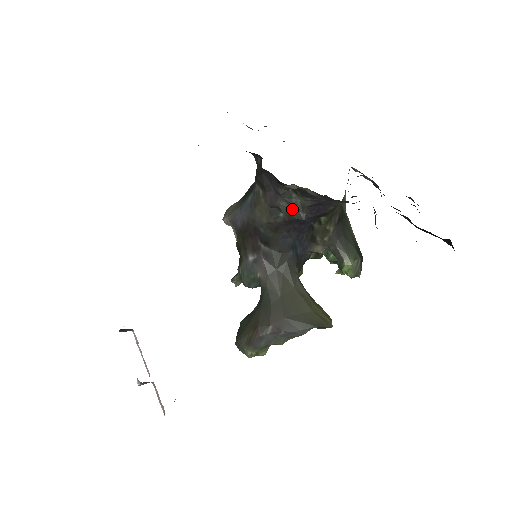
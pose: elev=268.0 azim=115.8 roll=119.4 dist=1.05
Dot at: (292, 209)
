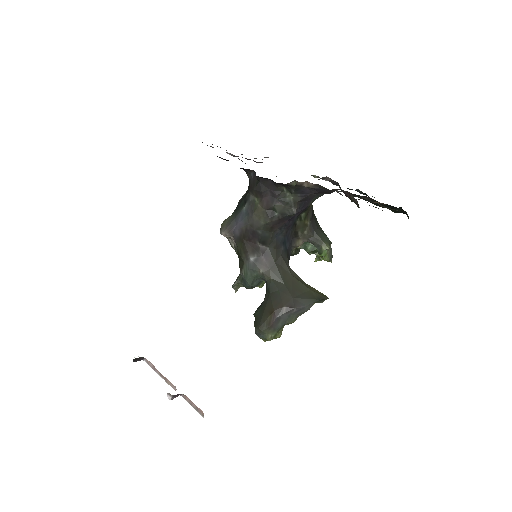
Dot at: (286, 207)
